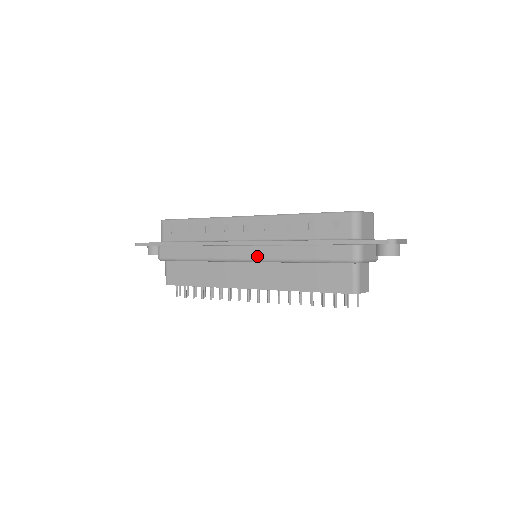
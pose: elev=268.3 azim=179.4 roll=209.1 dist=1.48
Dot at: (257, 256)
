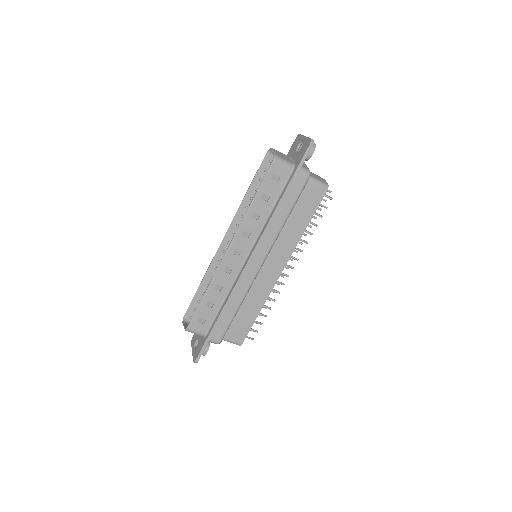
Dot at: (265, 252)
